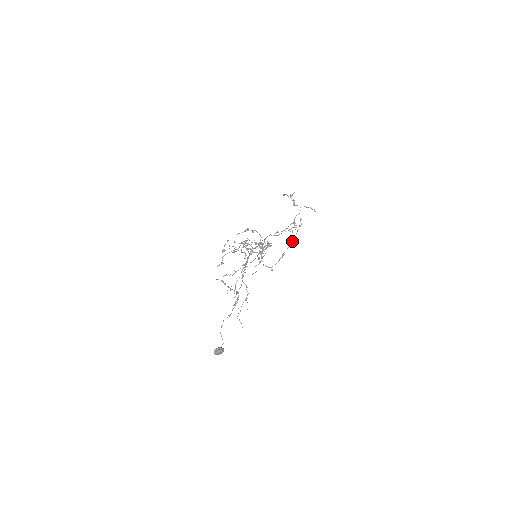
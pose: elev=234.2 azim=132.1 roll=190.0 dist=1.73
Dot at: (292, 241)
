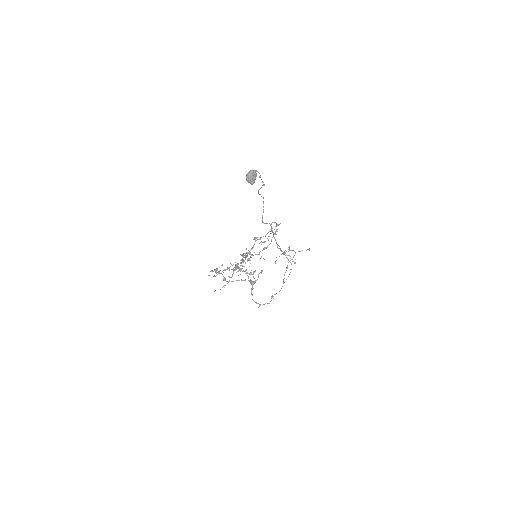
Dot at: occluded
